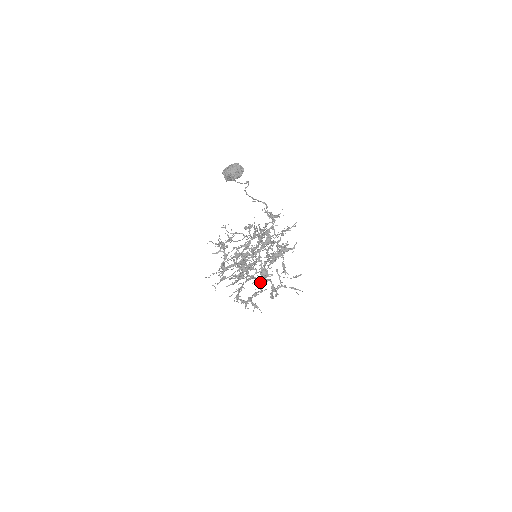
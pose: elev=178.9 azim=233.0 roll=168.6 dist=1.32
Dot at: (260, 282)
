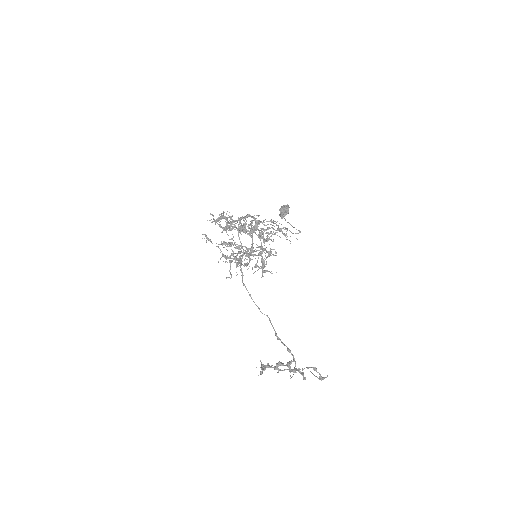
Dot at: (228, 243)
